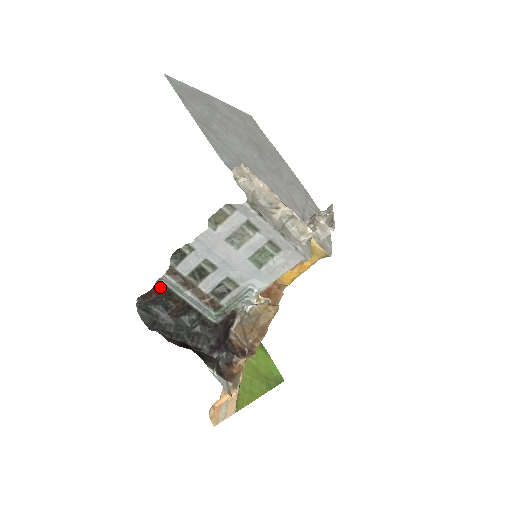
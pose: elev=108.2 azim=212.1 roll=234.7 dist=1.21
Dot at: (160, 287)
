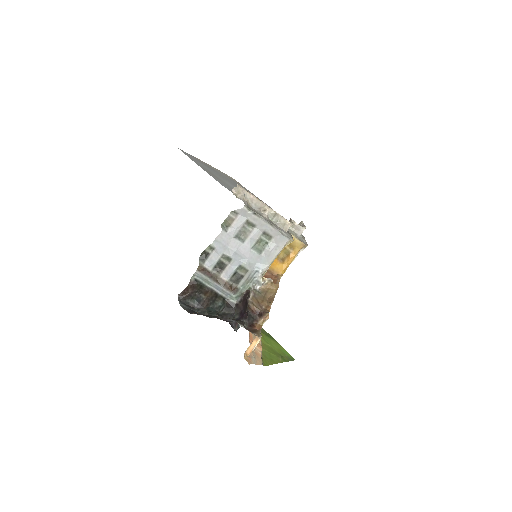
Dot at: (194, 282)
